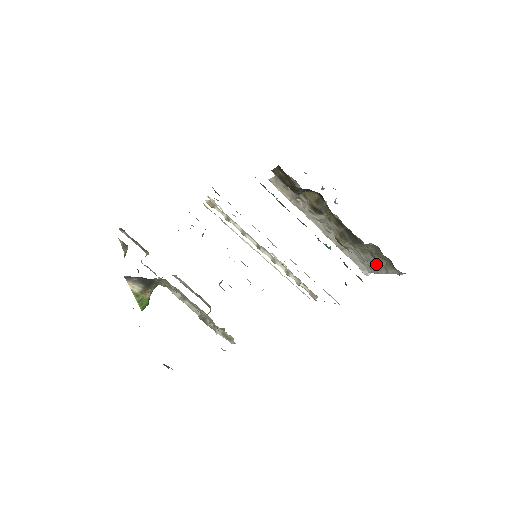
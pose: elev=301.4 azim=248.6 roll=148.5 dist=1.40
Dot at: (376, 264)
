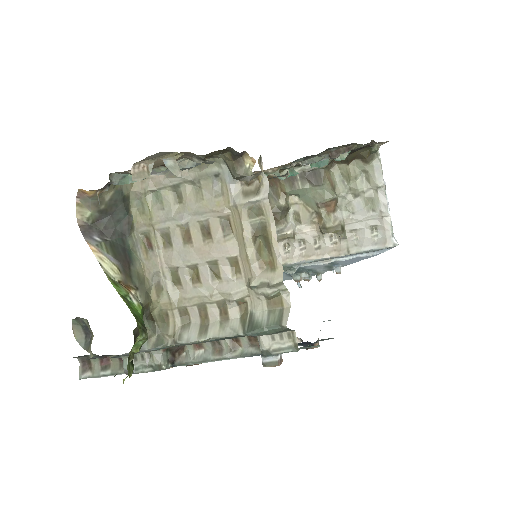
Dot at: (372, 205)
